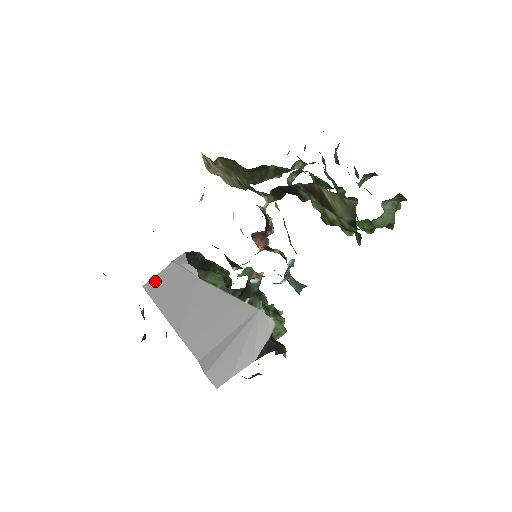
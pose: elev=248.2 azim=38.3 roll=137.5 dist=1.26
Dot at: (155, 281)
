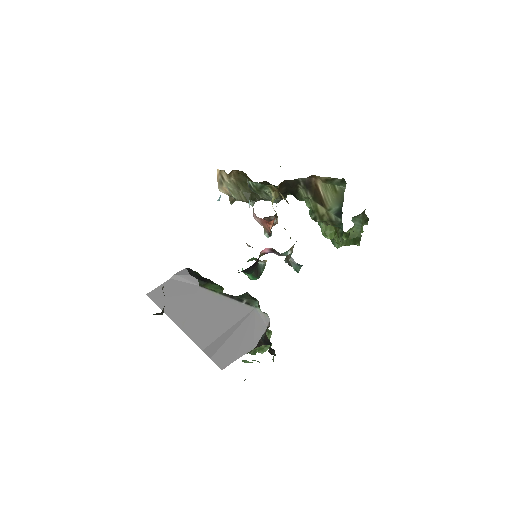
Dot at: (159, 290)
